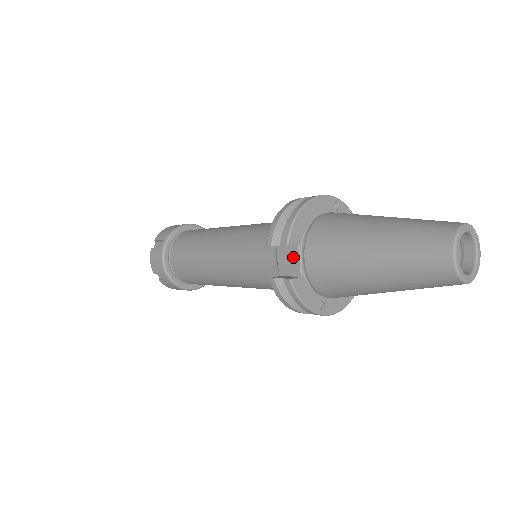
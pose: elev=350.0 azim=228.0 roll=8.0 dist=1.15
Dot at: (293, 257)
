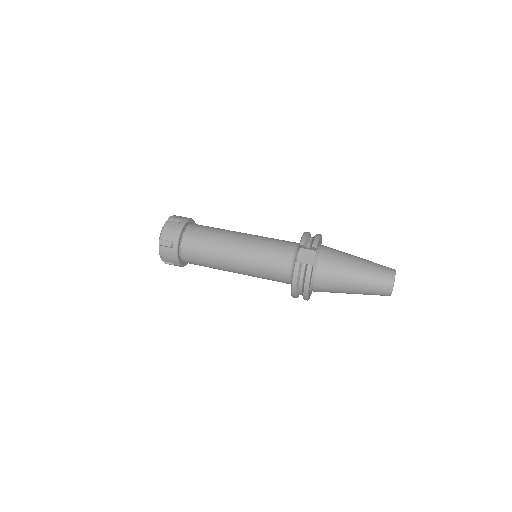
Dot at: (310, 256)
